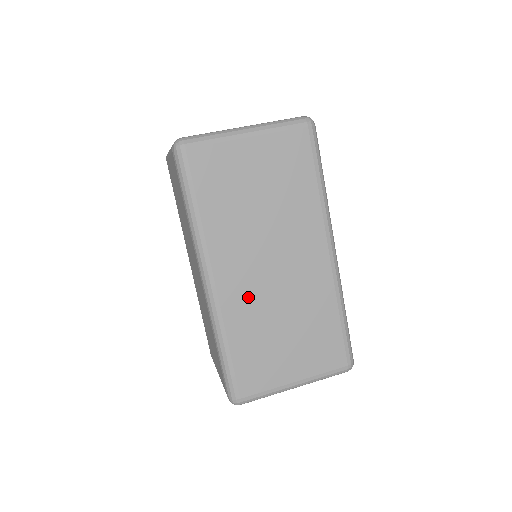
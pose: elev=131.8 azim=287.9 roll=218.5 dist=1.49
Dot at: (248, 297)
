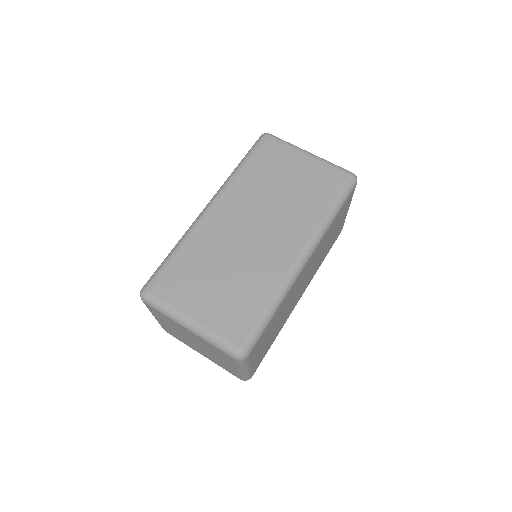
Dot at: (221, 233)
